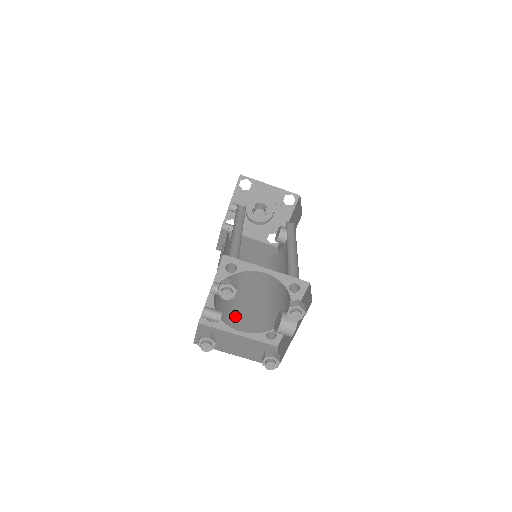
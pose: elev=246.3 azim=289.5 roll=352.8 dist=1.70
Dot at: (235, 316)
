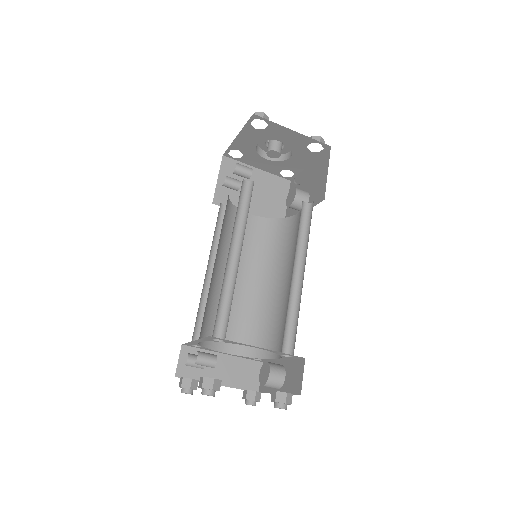
Dot at: occluded
